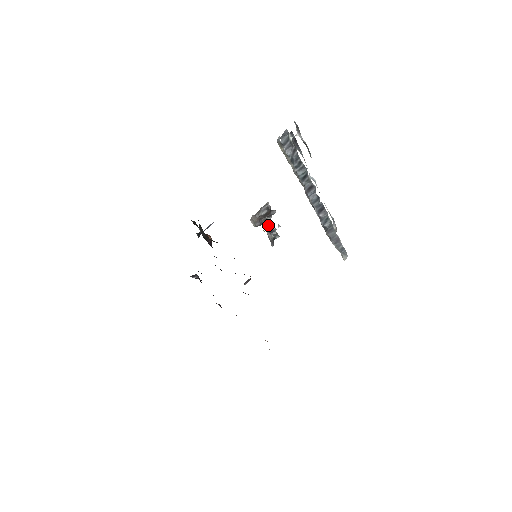
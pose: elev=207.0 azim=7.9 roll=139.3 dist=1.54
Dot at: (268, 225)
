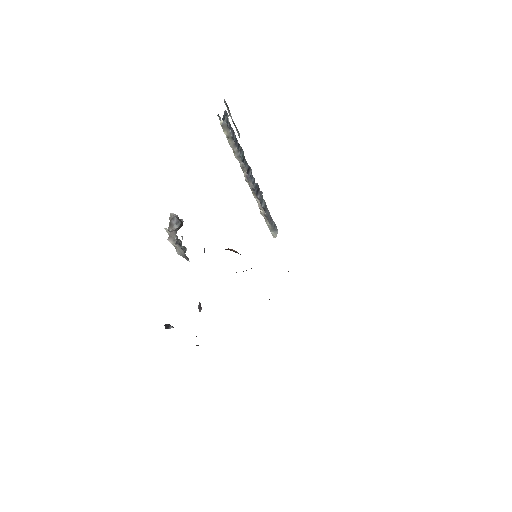
Dot at: occluded
